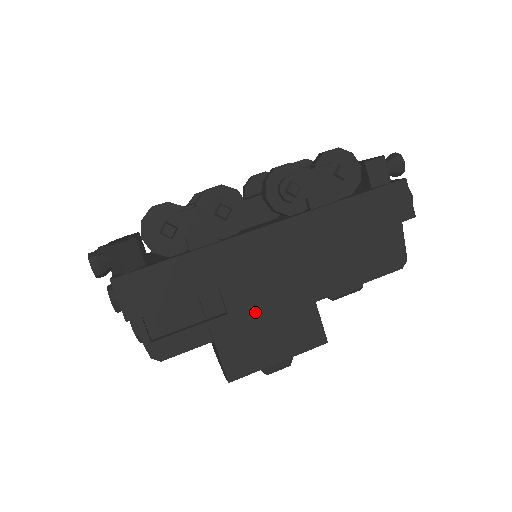
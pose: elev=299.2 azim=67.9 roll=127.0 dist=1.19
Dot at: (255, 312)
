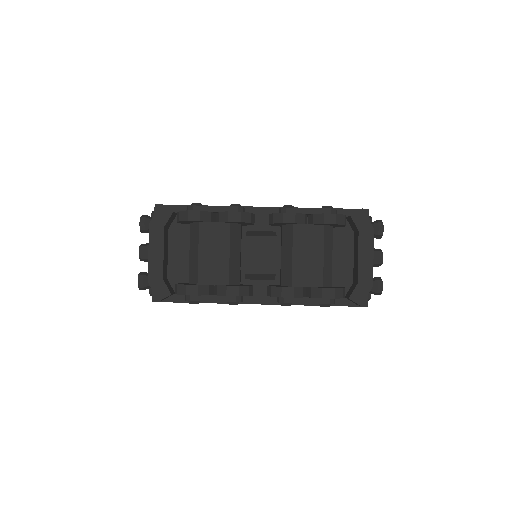
Dot at: occluded
